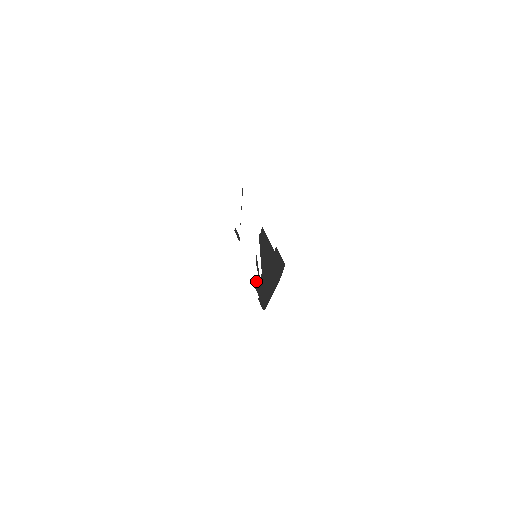
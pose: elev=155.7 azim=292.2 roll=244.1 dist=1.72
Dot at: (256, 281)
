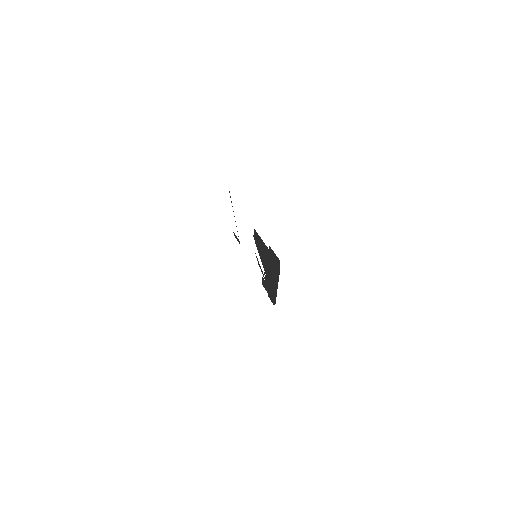
Dot at: (262, 279)
